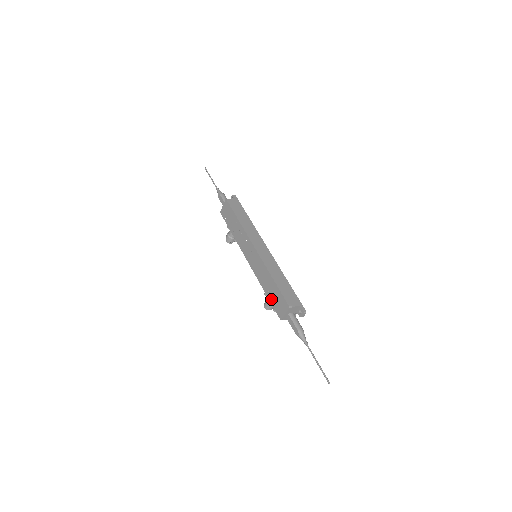
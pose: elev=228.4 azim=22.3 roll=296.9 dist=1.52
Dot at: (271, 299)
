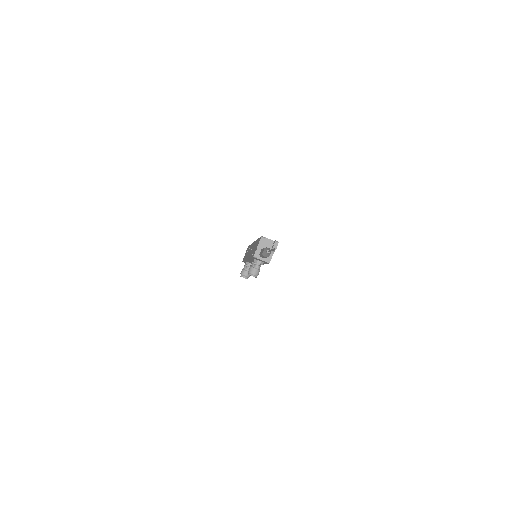
Dot at: (252, 254)
